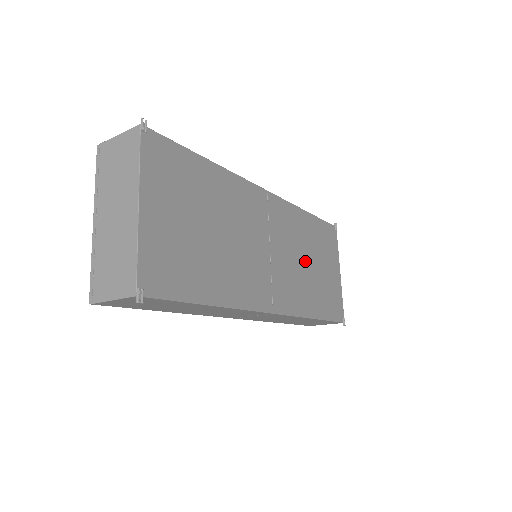
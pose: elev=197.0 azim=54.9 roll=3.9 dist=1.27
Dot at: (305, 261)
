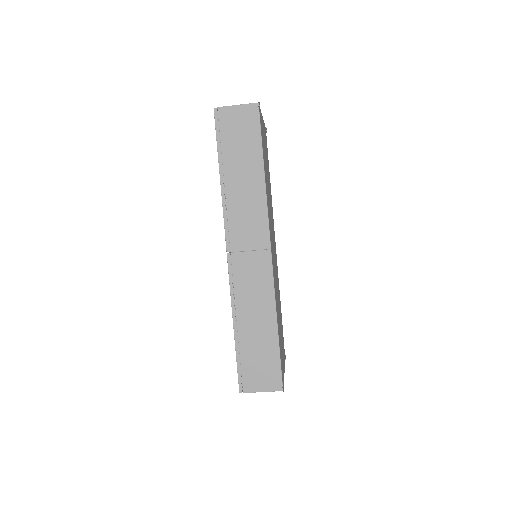
Dot at: (278, 302)
